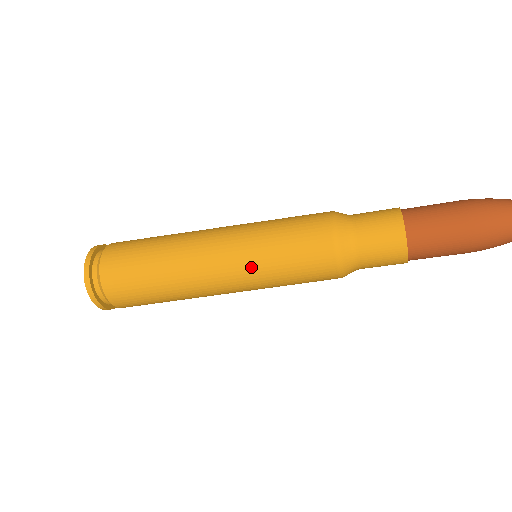
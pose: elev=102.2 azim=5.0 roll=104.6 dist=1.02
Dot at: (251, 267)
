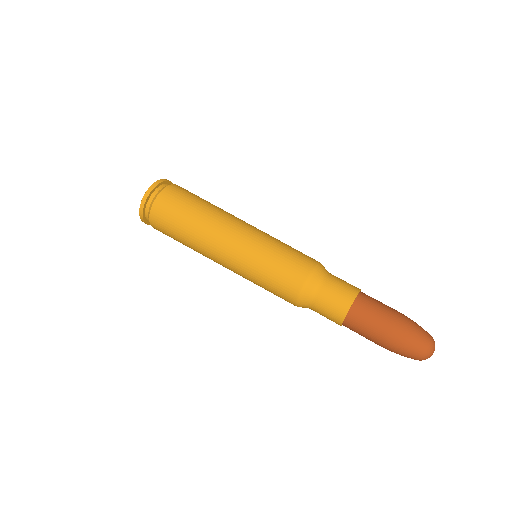
Dot at: (258, 241)
